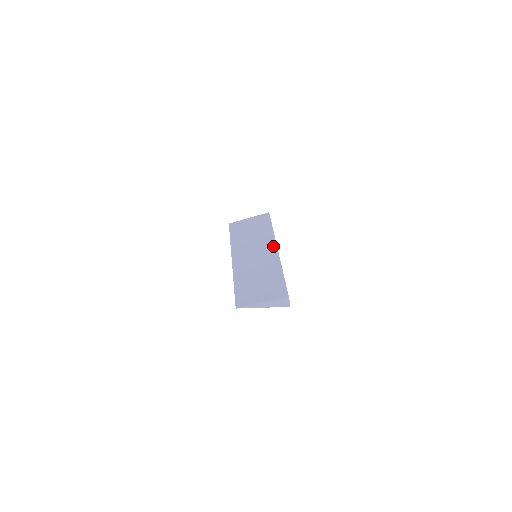
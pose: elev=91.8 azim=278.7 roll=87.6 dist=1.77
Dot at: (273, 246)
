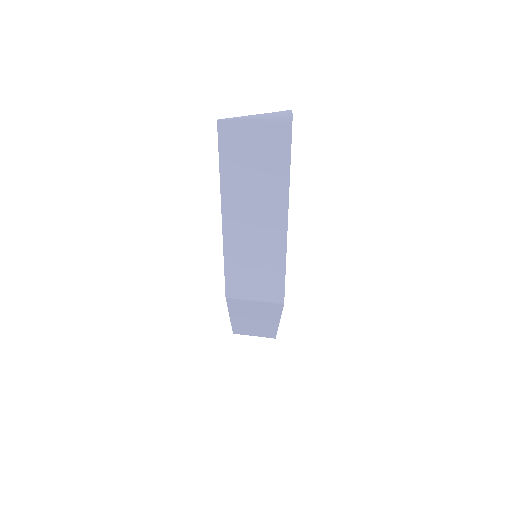
Dot at: occluded
